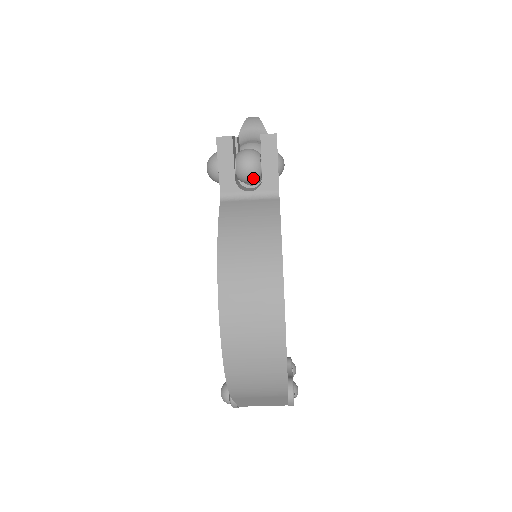
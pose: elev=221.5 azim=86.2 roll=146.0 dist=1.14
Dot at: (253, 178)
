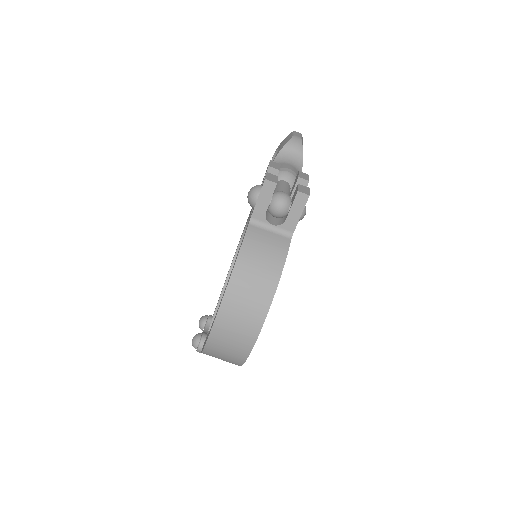
Dot at: (279, 217)
